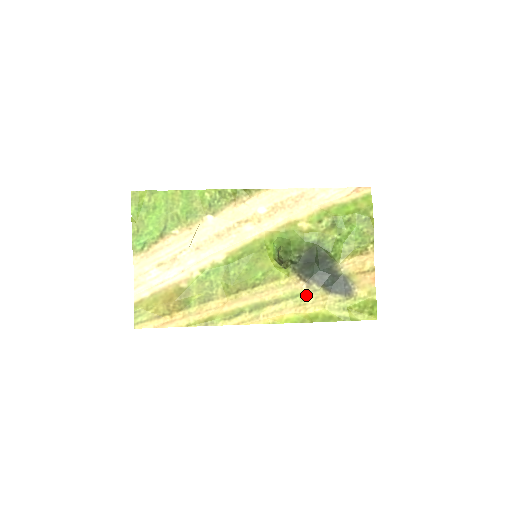
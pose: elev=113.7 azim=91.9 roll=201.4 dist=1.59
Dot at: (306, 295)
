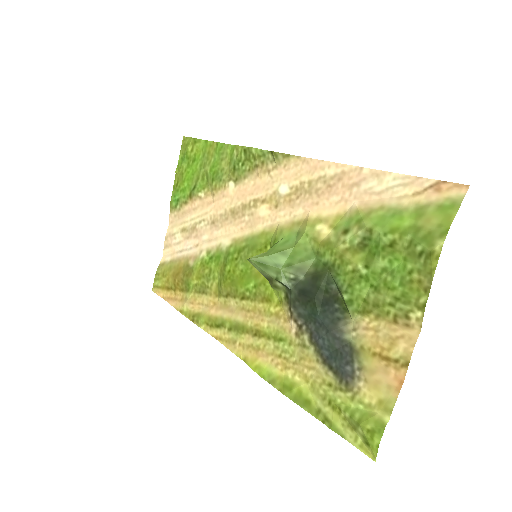
Dot at: (291, 345)
